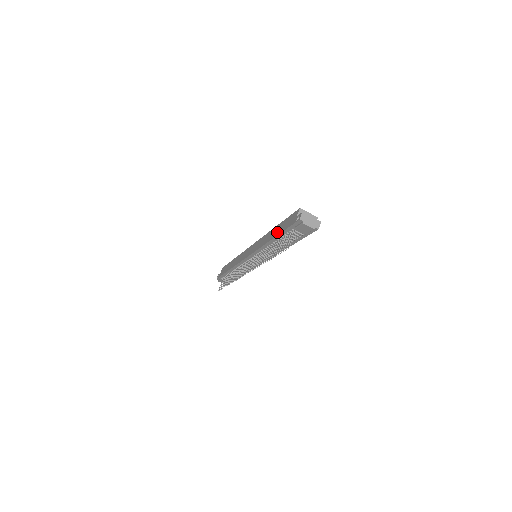
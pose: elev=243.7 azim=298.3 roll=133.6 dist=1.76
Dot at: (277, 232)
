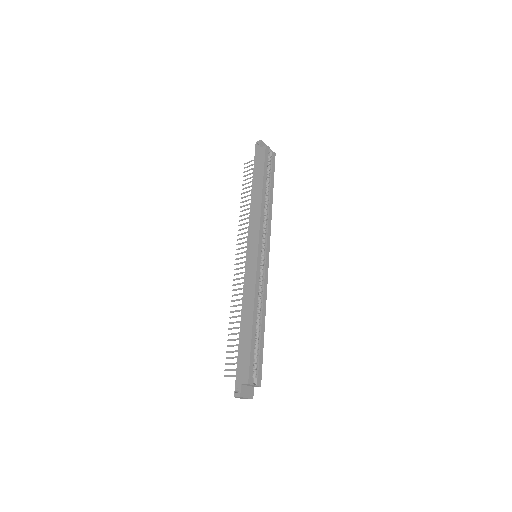
Dot at: (242, 338)
